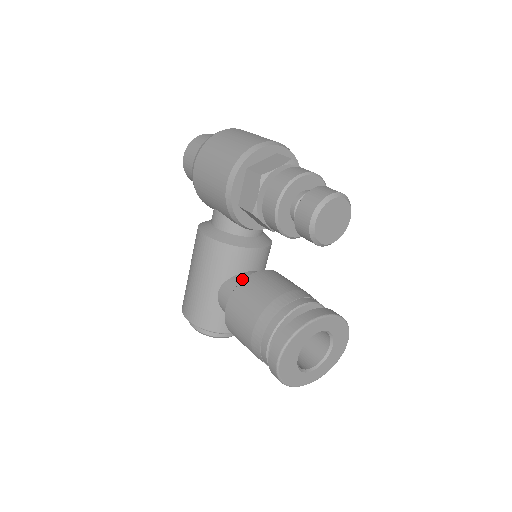
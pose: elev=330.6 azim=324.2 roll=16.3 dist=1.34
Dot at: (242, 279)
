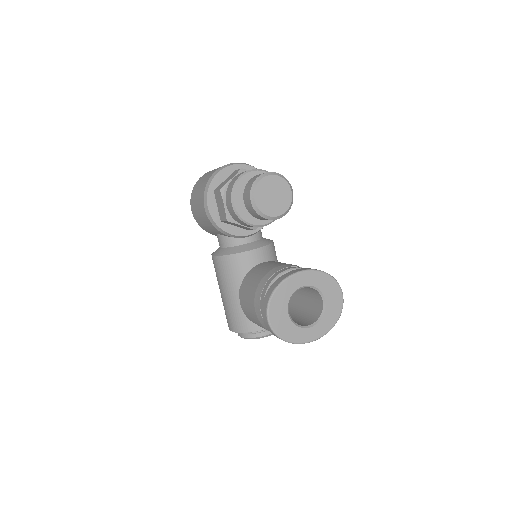
Dot at: occluded
